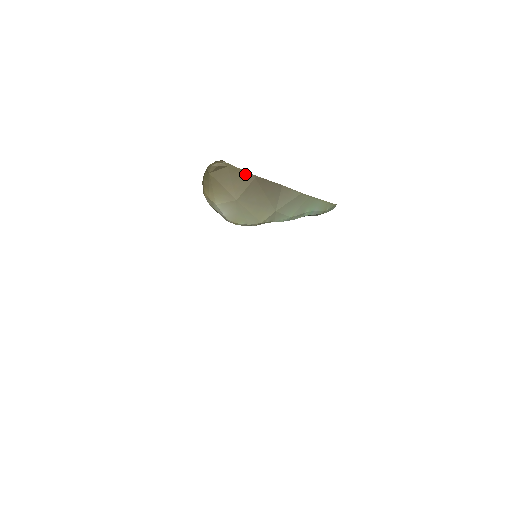
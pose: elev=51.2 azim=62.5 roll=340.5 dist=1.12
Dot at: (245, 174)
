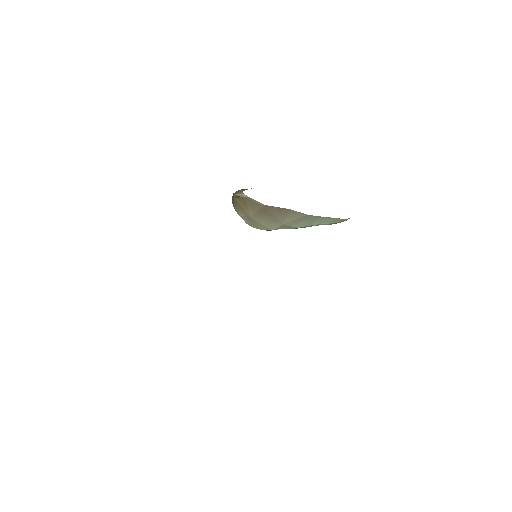
Dot at: (257, 203)
